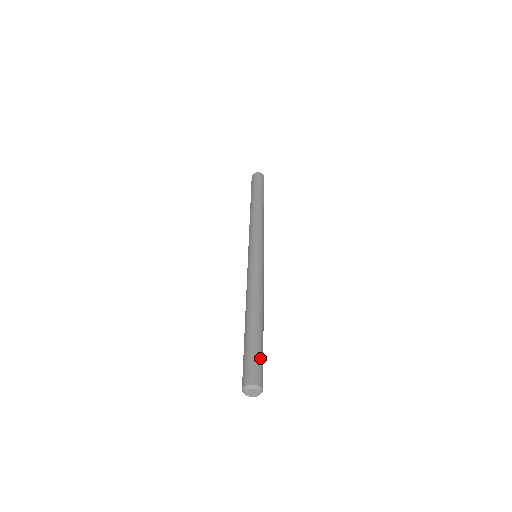
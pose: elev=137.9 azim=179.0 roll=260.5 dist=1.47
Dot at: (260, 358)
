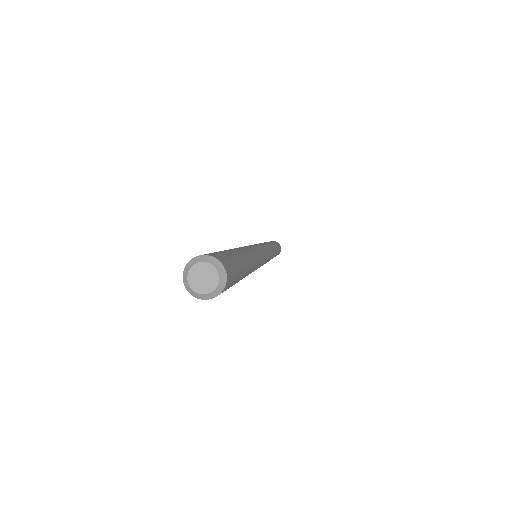
Dot at: (218, 252)
